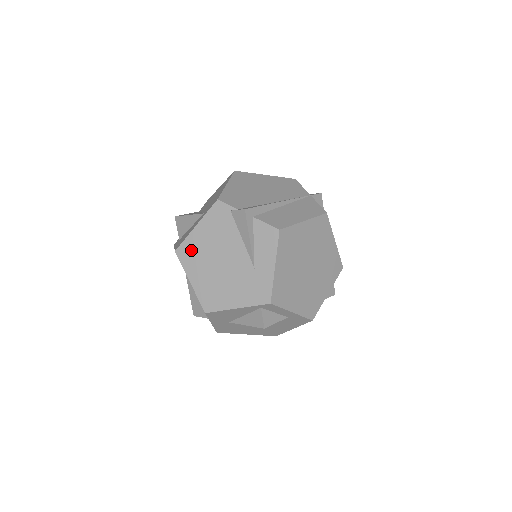
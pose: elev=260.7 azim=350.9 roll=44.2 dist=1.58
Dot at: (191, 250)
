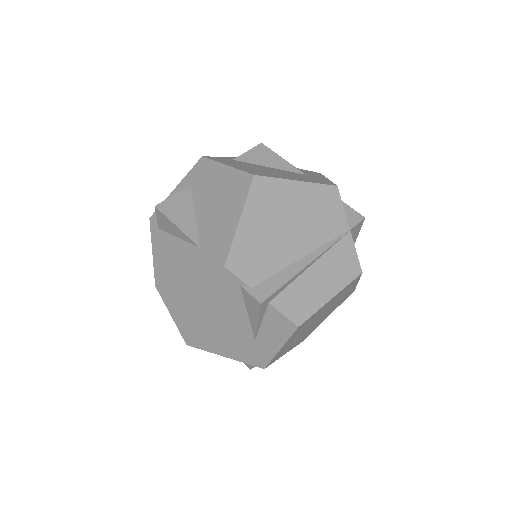
Dot at: (177, 294)
